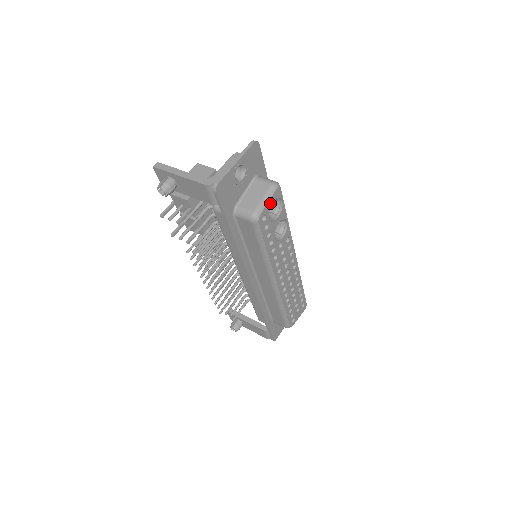
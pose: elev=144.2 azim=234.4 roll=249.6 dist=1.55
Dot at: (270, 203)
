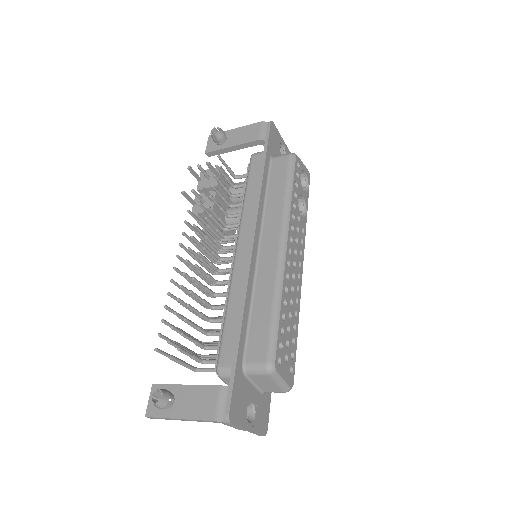
Dot at: (303, 167)
